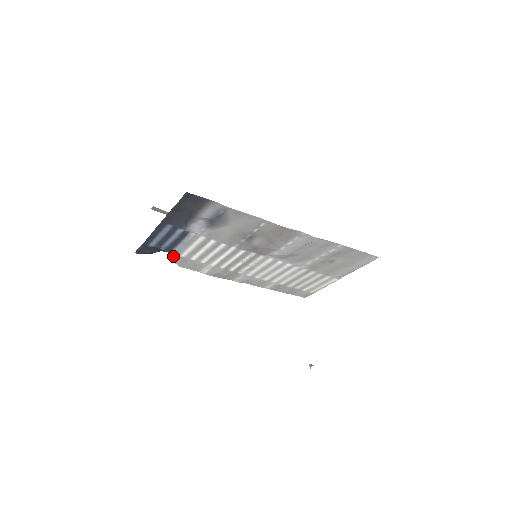
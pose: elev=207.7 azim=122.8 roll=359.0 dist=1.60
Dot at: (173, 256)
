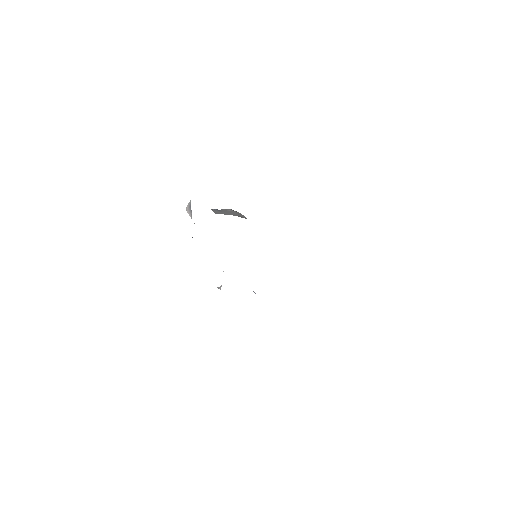
Dot at: (191, 218)
